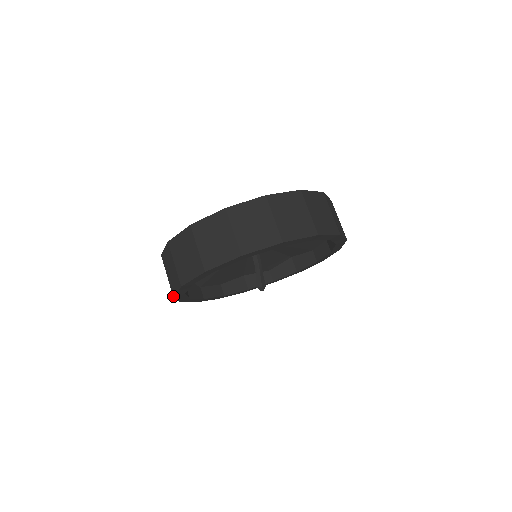
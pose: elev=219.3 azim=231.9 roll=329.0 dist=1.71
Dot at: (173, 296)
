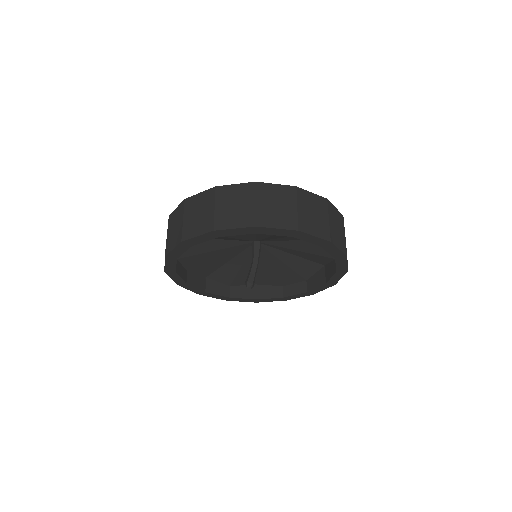
Dot at: (182, 240)
